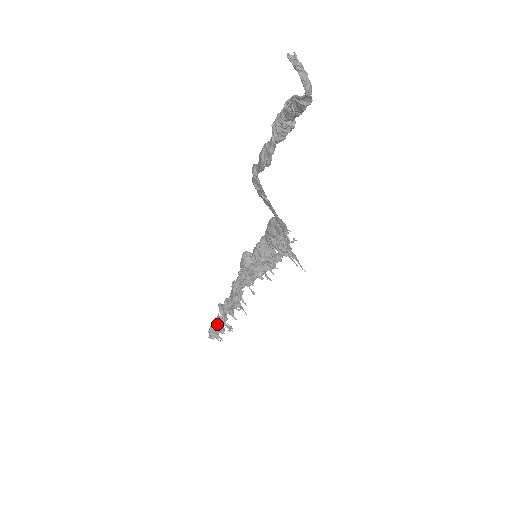
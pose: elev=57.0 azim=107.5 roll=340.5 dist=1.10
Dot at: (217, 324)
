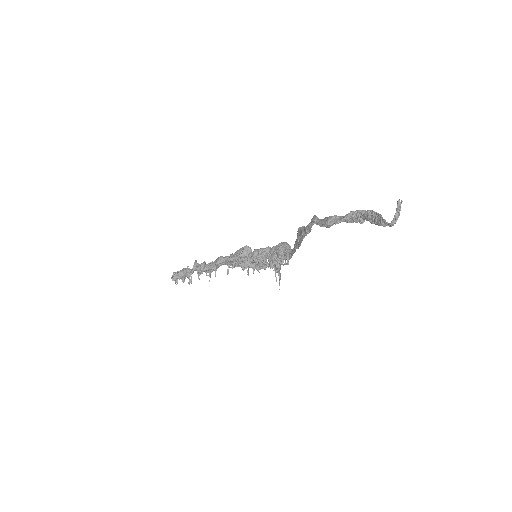
Dot at: (184, 273)
